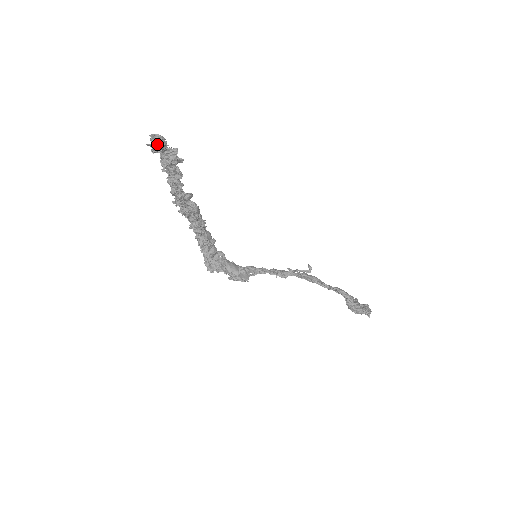
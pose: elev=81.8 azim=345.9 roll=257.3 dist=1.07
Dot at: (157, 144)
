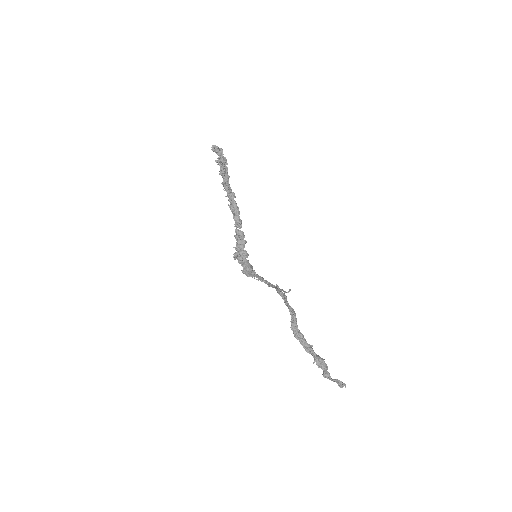
Dot at: (214, 146)
